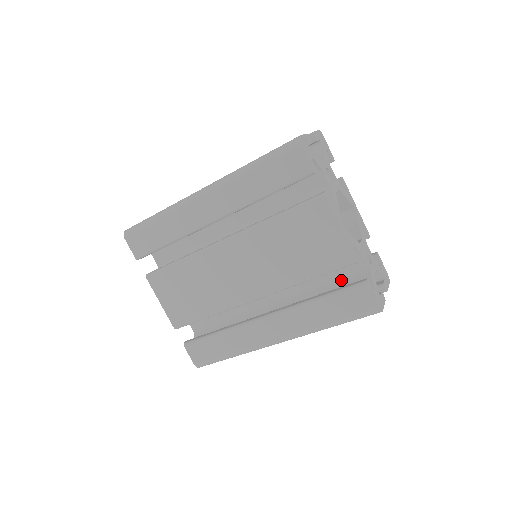
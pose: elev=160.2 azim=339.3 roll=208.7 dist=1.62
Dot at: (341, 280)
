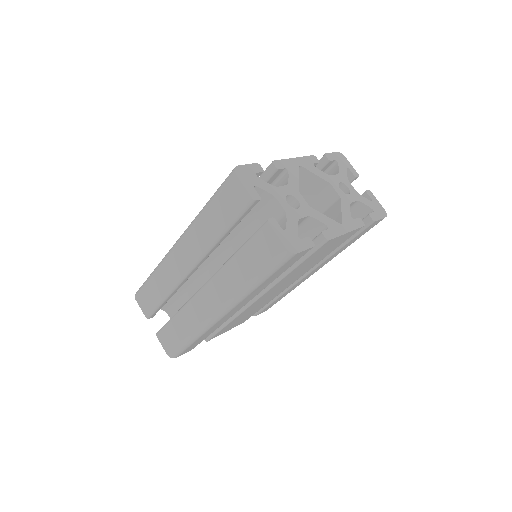
Dot at: occluded
